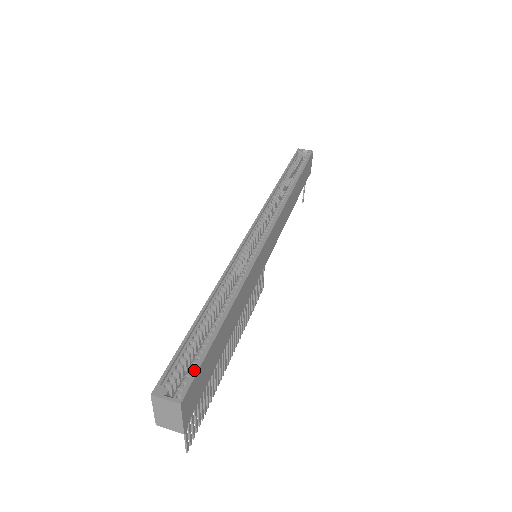
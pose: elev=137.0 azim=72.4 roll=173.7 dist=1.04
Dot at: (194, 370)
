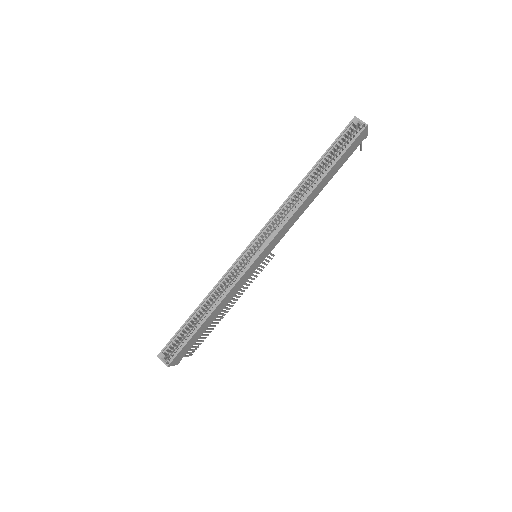
Dot at: (179, 349)
